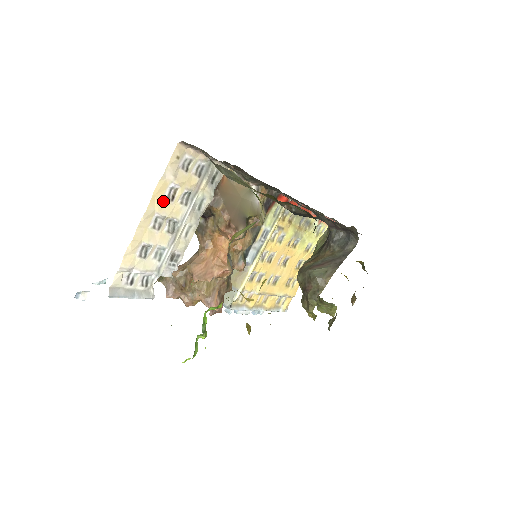
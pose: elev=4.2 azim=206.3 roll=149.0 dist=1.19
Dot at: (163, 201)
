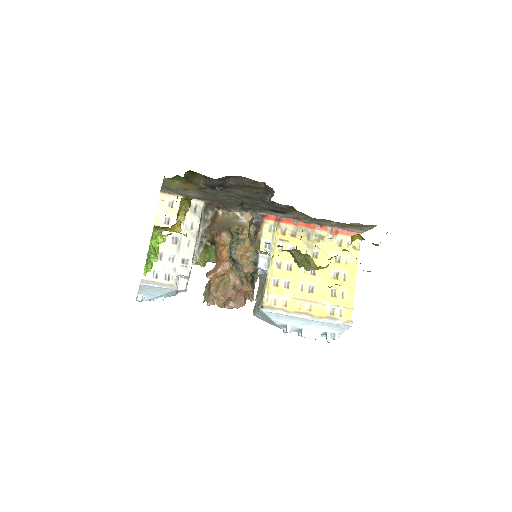
Dot at: (162, 225)
